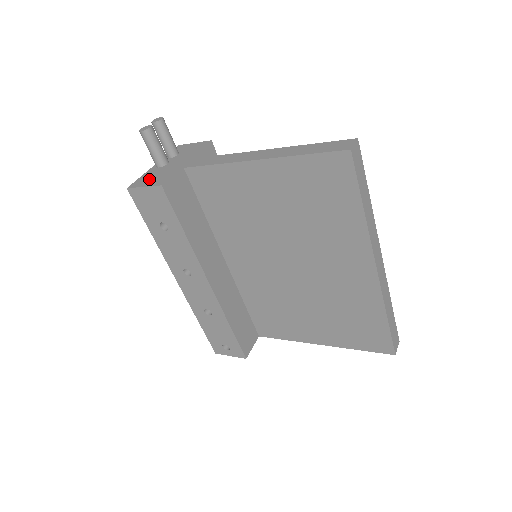
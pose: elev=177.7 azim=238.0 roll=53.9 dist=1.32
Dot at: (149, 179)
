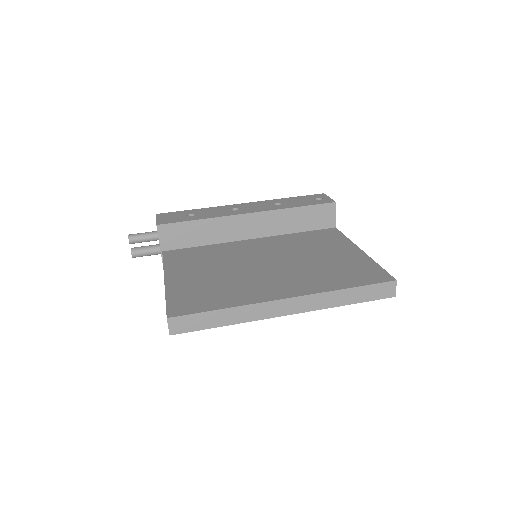
Dot at: occluded
